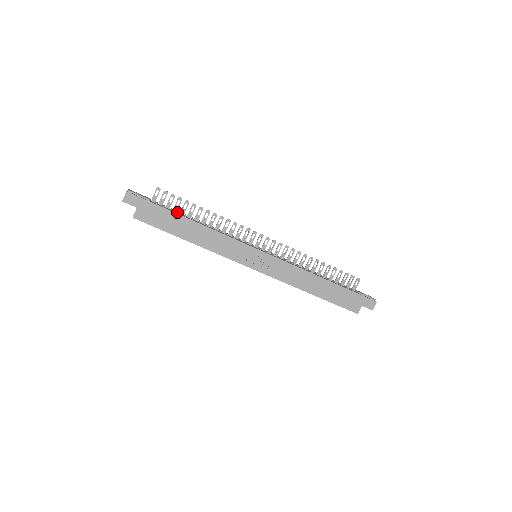
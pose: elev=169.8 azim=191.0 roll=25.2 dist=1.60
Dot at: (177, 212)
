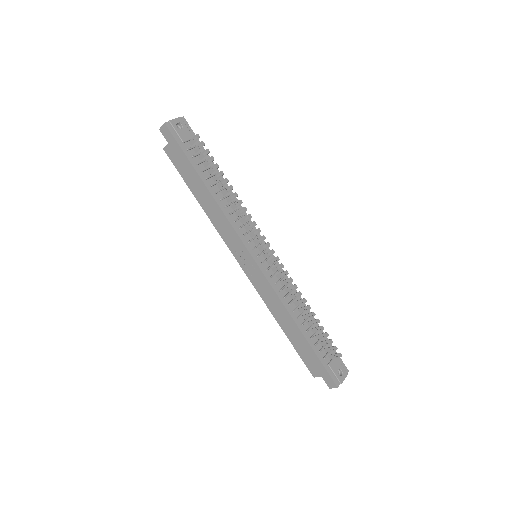
Dot at: (207, 167)
